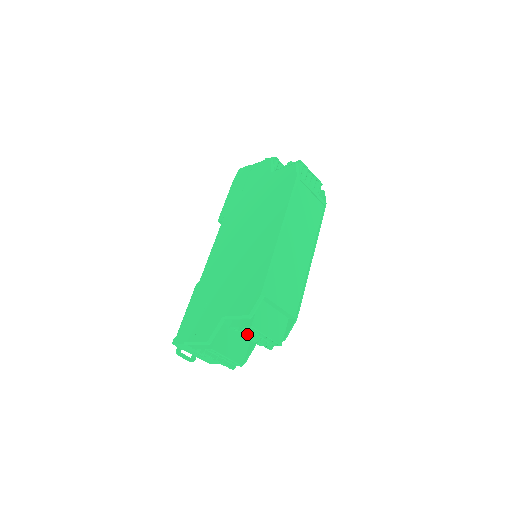
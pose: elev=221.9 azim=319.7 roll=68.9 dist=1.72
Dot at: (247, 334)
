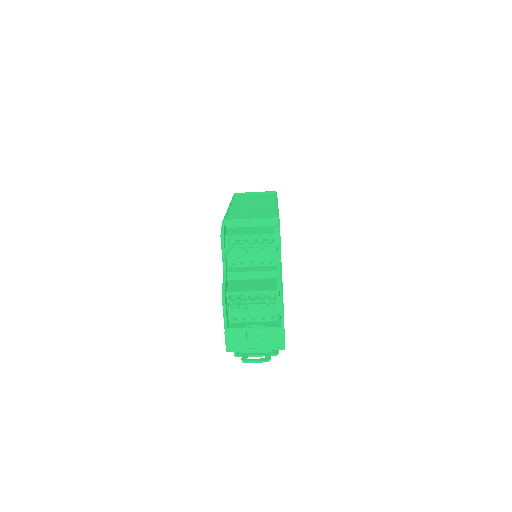
Dot at: (235, 250)
